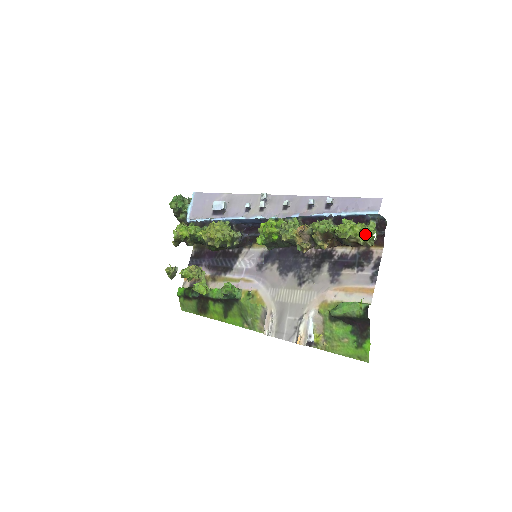
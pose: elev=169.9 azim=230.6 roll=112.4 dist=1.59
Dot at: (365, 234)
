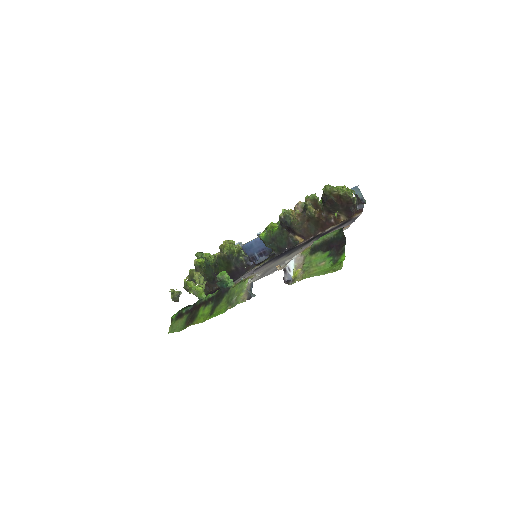
Dot at: (345, 188)
